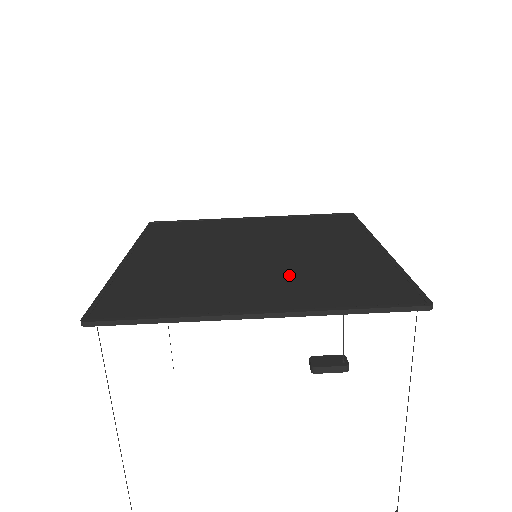
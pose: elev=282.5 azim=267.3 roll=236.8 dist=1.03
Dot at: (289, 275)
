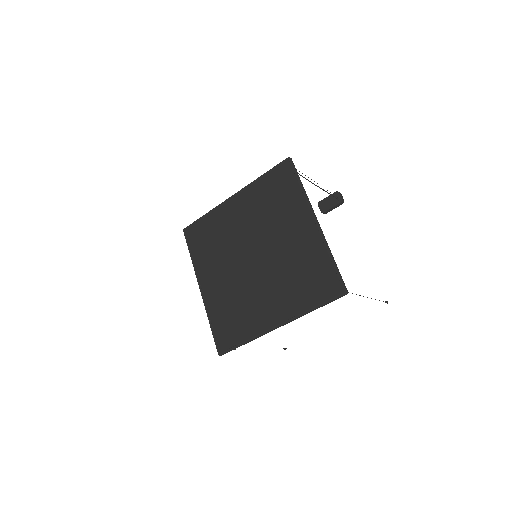
Dot at: (279, 282)
